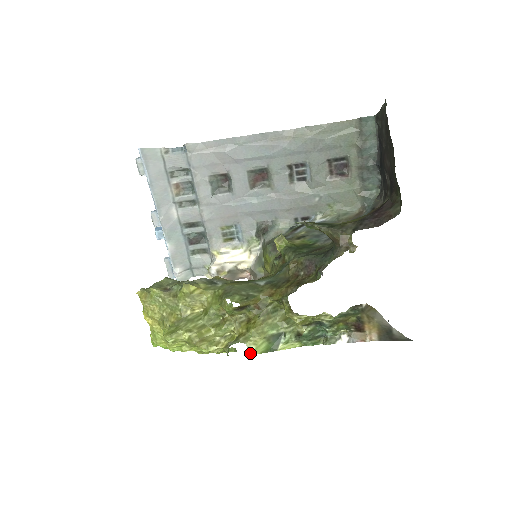
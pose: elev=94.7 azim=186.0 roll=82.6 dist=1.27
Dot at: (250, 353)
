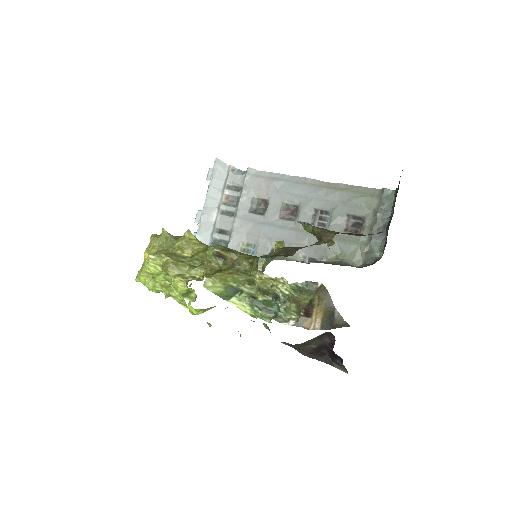
Dot at: (205, 286)
